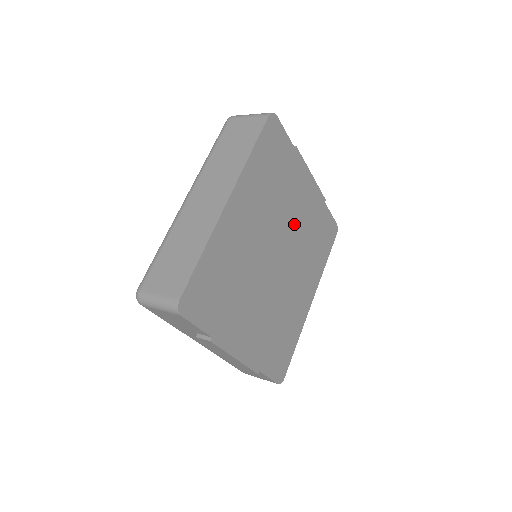
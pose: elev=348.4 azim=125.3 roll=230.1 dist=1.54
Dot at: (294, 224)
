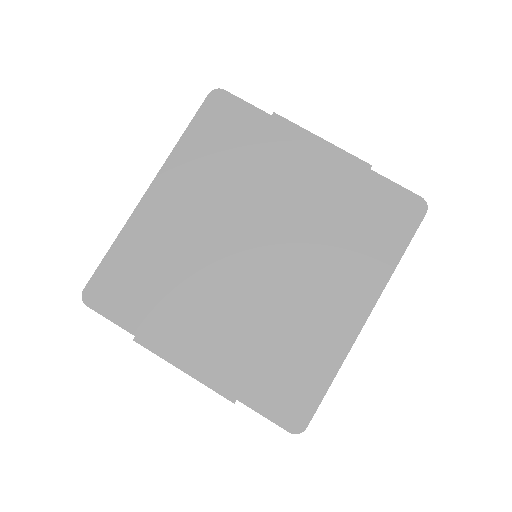
Dot at: (289, 206)
